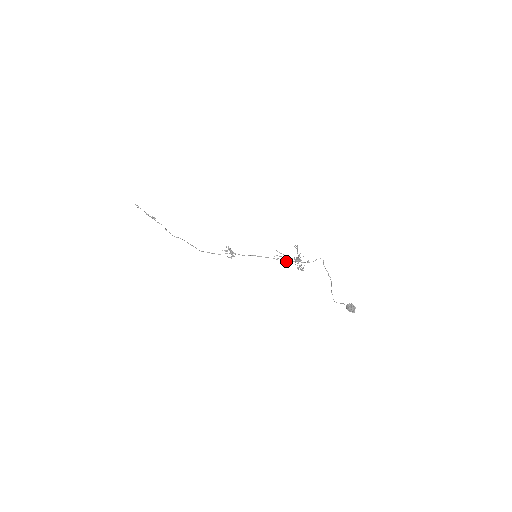
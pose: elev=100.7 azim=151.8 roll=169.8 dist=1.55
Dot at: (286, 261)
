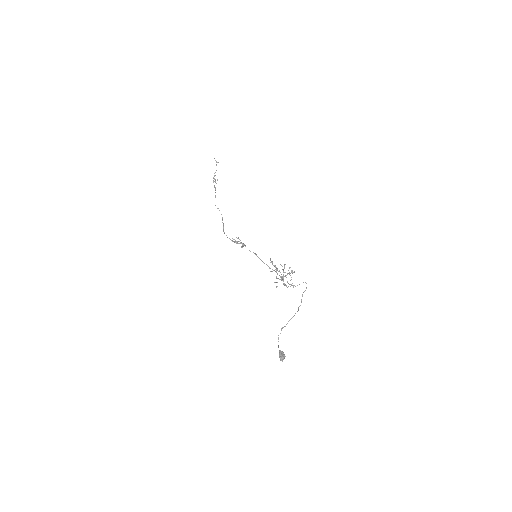
Dot at: (276, 272)
